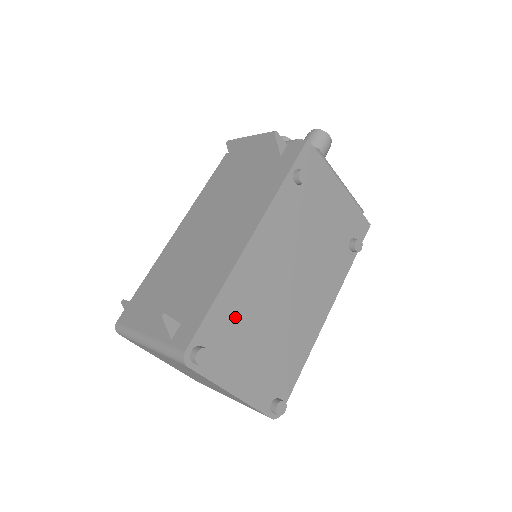
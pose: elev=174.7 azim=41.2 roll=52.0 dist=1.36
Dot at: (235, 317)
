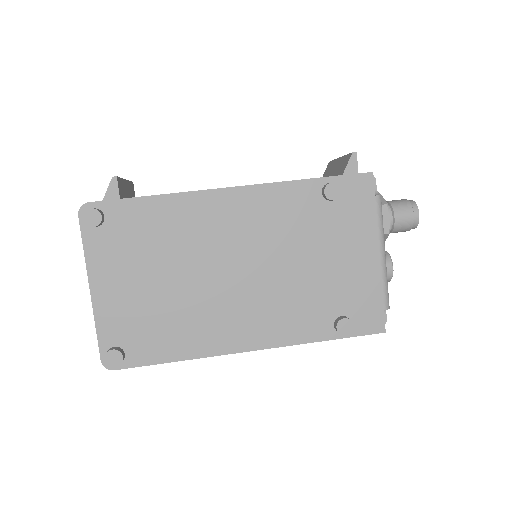
Dot at: (154, 231)
